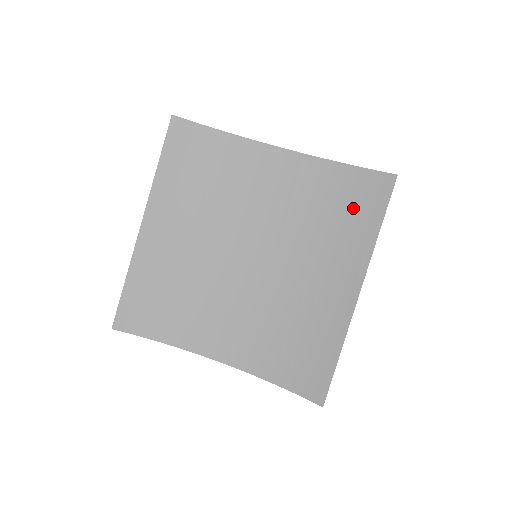
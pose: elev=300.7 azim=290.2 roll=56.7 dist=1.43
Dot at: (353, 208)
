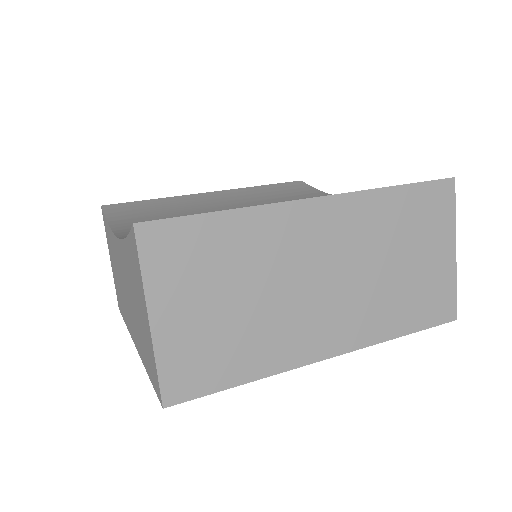
Dot at: occluded
